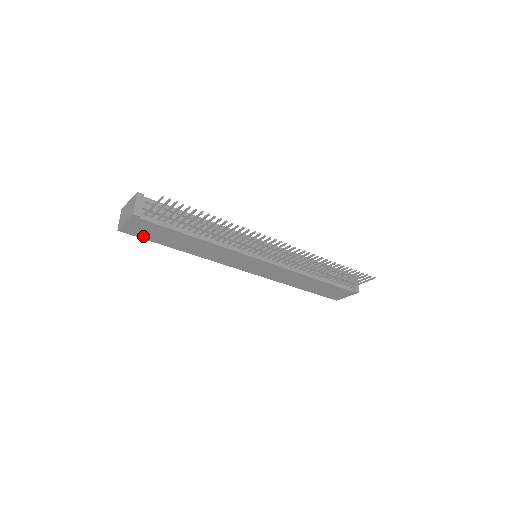
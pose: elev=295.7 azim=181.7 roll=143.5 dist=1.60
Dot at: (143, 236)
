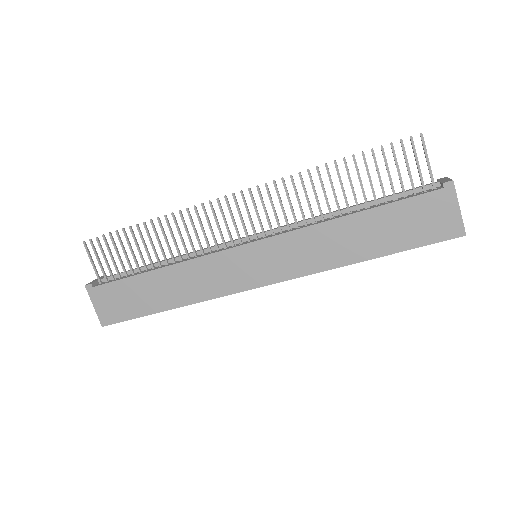
Dot at: (124, 316)
